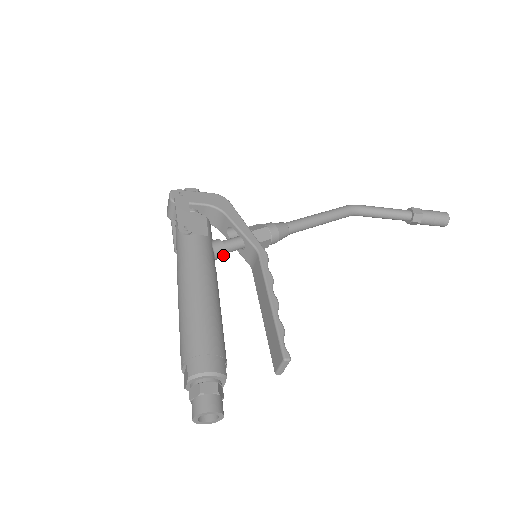
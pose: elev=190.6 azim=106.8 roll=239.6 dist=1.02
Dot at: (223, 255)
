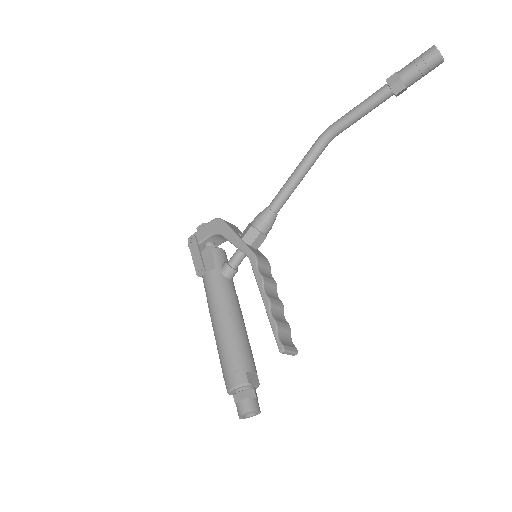
Dot at: (235, 271)
